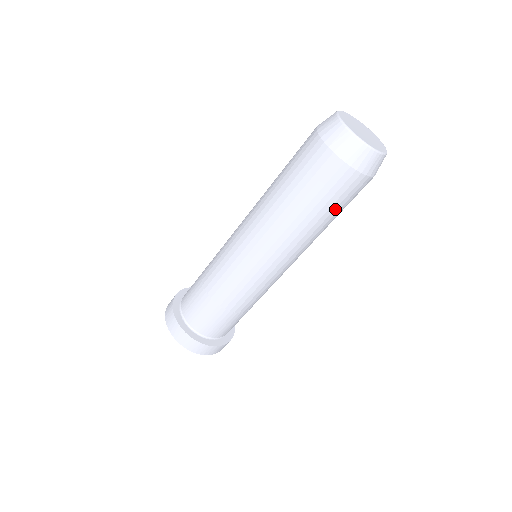
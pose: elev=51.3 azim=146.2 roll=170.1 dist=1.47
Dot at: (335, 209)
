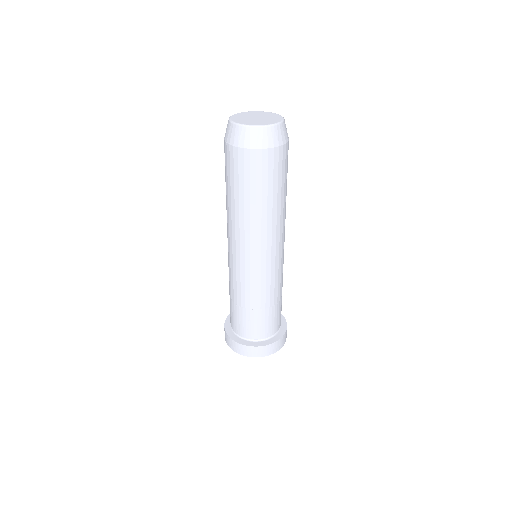
Dot at: (240, 186)
